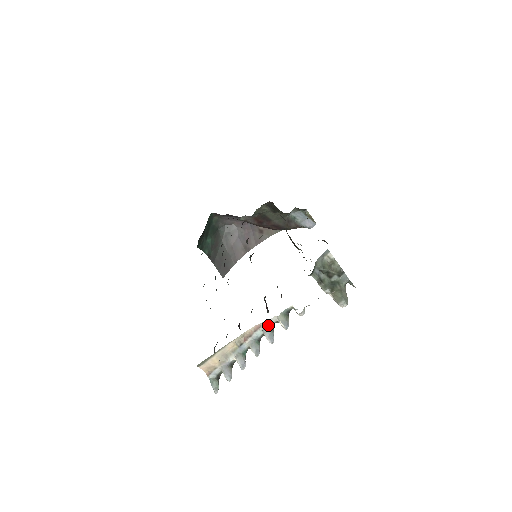
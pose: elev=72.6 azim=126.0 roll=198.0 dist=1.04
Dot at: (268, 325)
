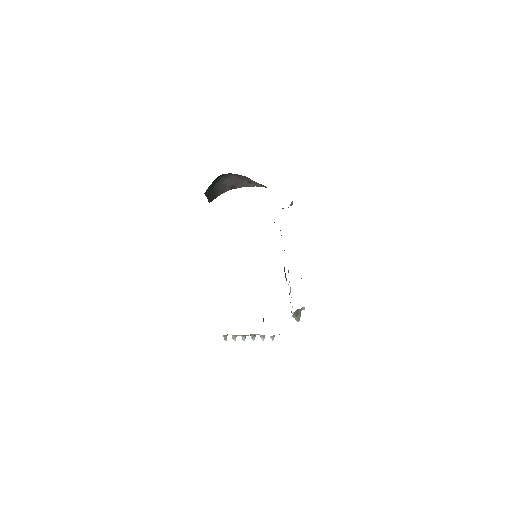
Dot at: (264, 335)
